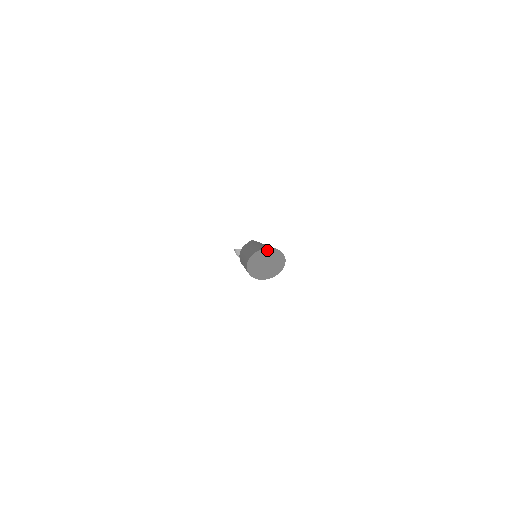
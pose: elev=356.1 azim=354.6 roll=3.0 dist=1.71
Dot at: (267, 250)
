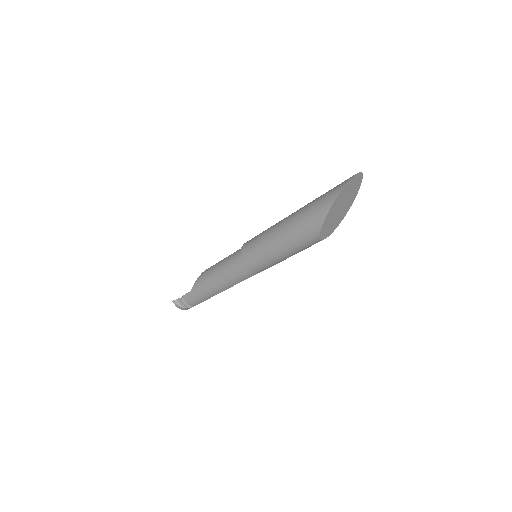
Dot at: (355, 178)
